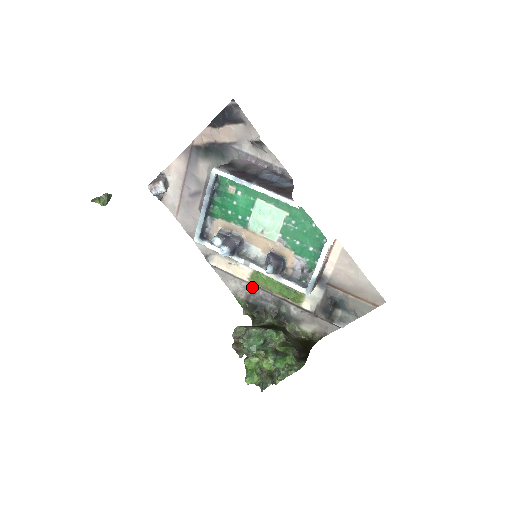
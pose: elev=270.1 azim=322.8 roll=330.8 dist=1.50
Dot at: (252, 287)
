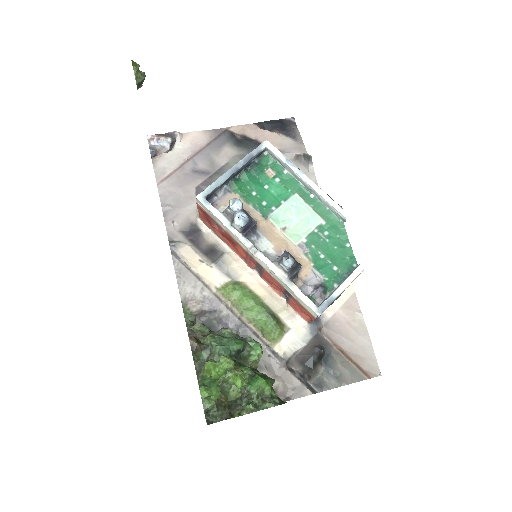
Dot at: (216, 301)
